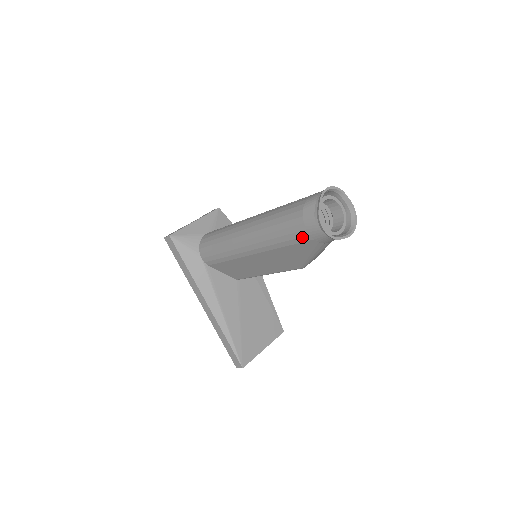
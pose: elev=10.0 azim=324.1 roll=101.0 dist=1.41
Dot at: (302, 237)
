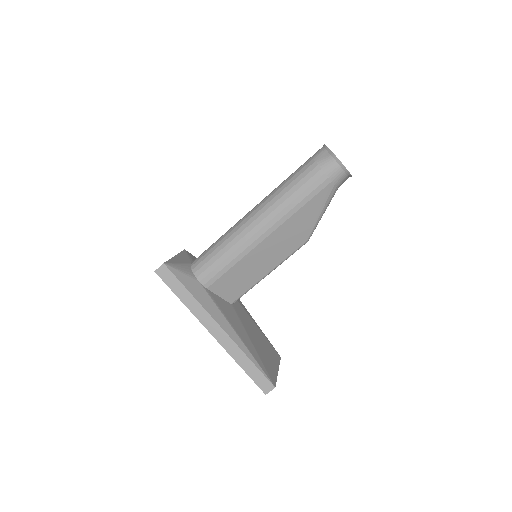
Dot at: (321, 184)
